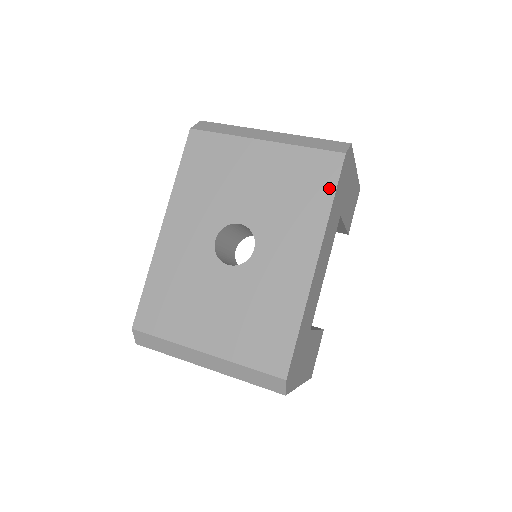
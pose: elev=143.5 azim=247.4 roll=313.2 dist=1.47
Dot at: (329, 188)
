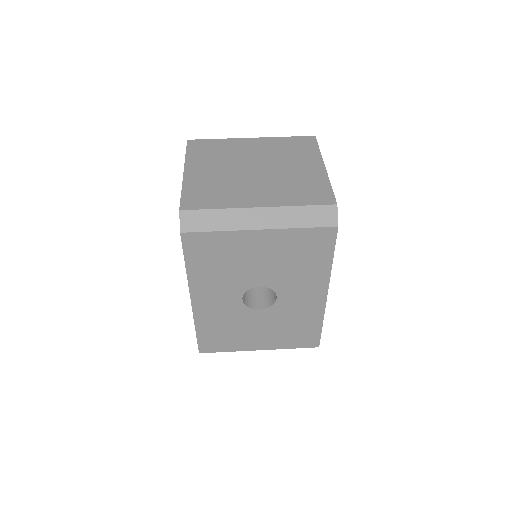
Dot at: (328, 252)
